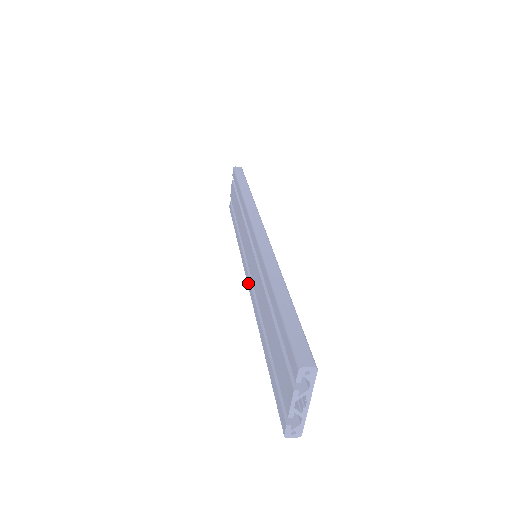
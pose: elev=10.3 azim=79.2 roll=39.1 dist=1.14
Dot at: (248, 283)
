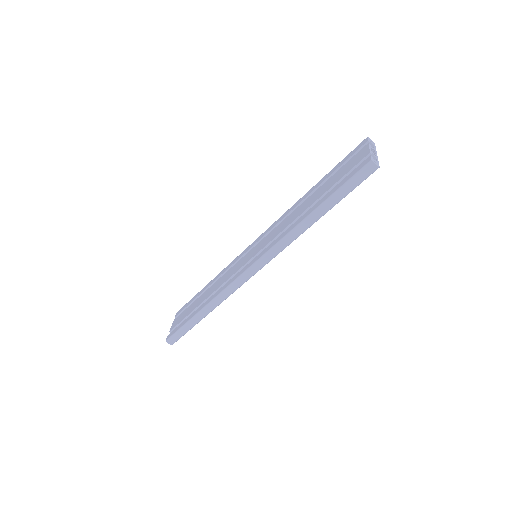
Dot at: (255, 260)
